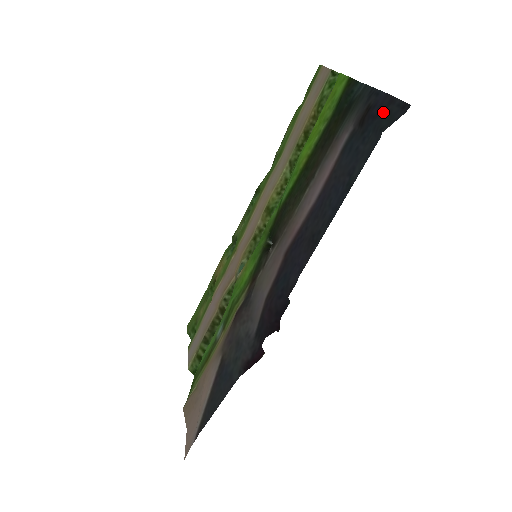
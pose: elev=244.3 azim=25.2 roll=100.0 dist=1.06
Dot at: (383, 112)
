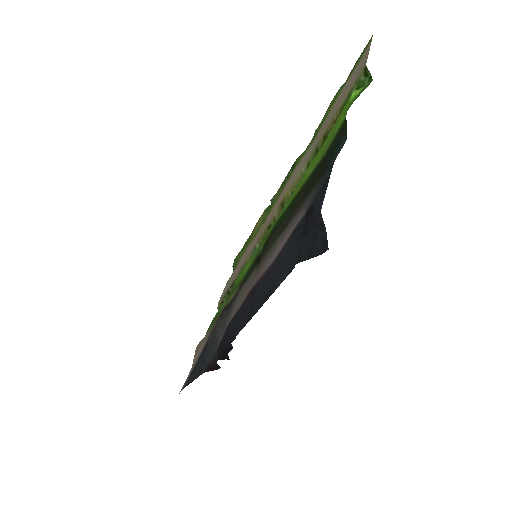
Dot at: (312, 231)
